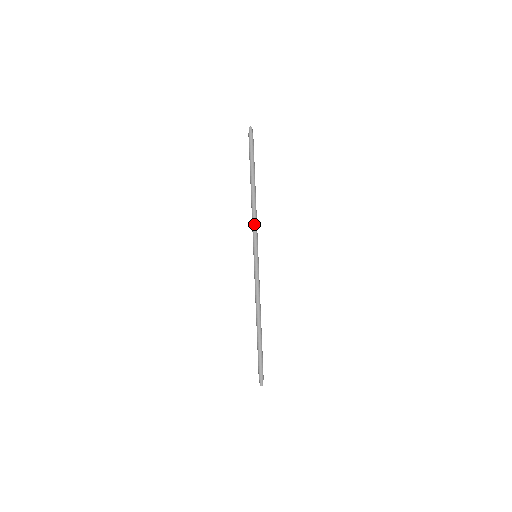
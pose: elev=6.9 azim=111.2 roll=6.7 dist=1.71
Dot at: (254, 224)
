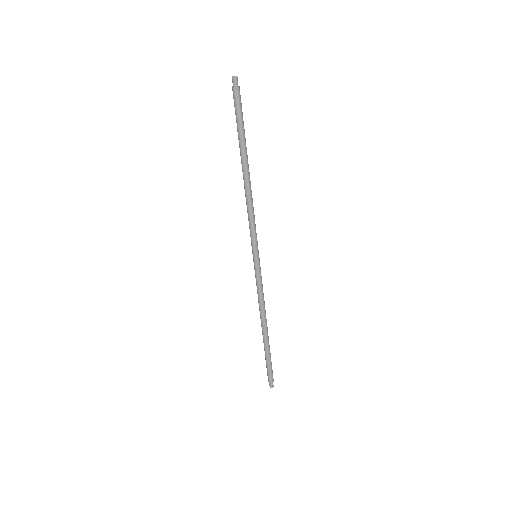
Dot at: (252, 218)
